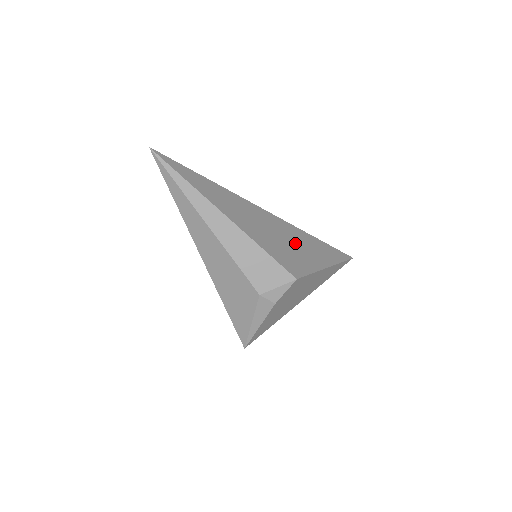
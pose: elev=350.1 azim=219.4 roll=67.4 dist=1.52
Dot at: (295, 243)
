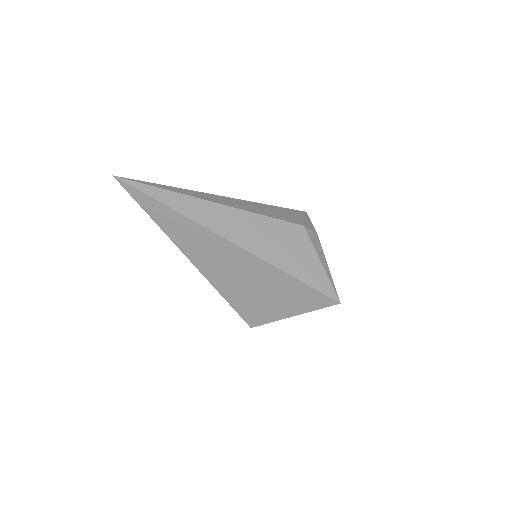
Dot at: occluded
